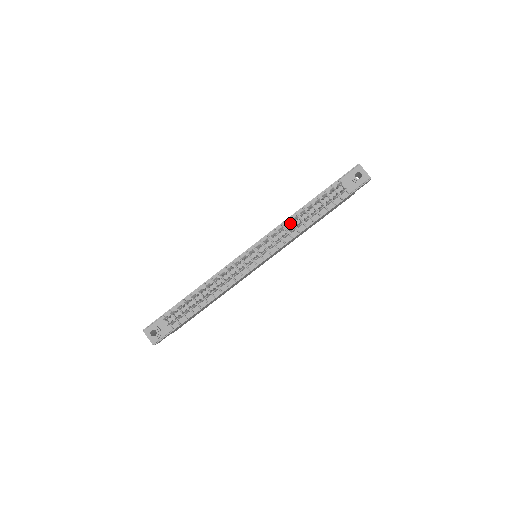
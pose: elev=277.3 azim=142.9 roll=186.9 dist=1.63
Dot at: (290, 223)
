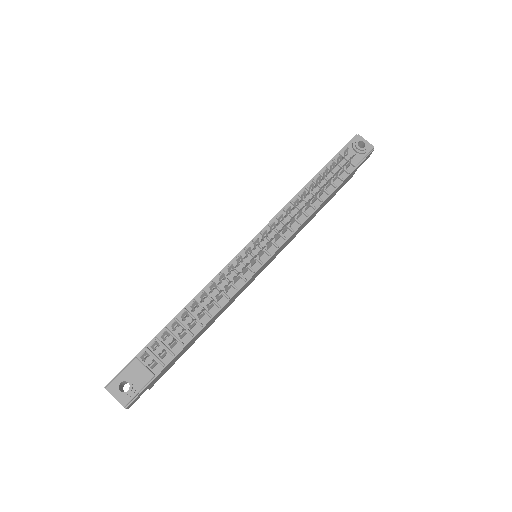
Dot at: (298, 201)
